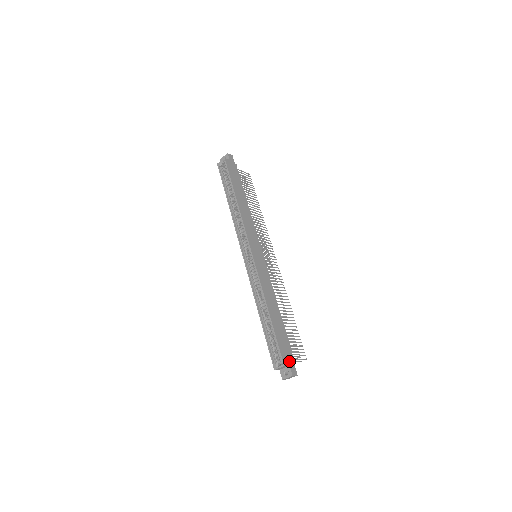
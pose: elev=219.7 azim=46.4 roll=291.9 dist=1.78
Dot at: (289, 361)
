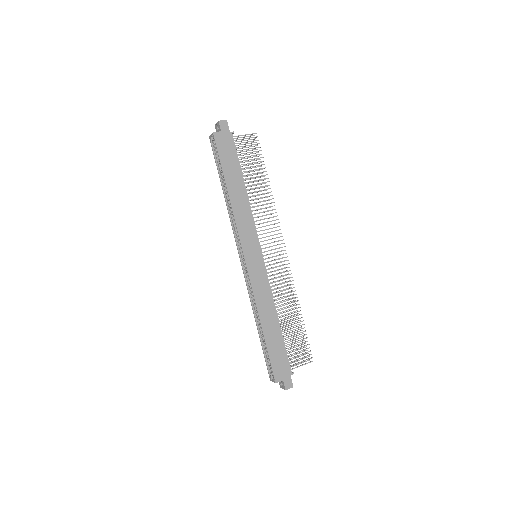
Dot at: (283, 375)
